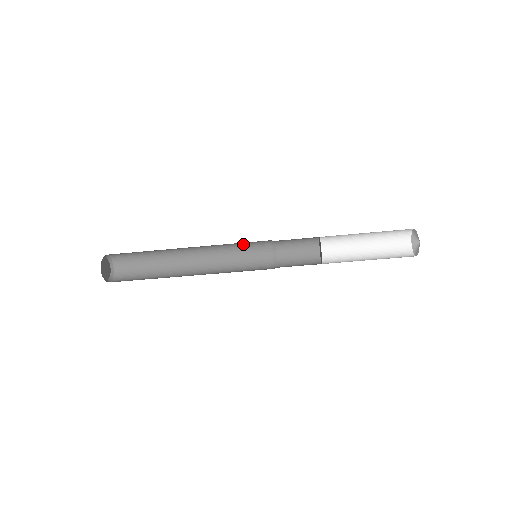
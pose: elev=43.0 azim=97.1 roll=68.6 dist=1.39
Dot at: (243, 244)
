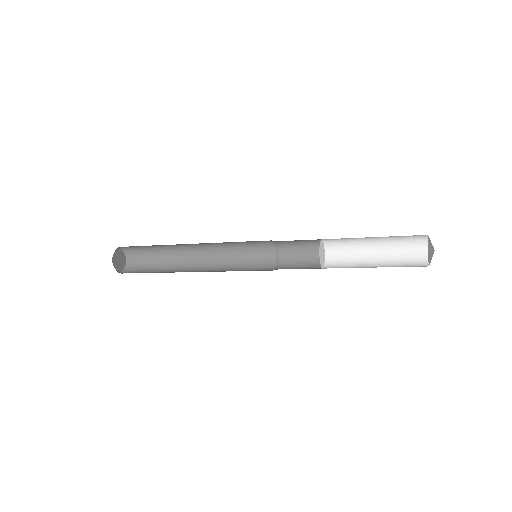
Dot at: occluded
